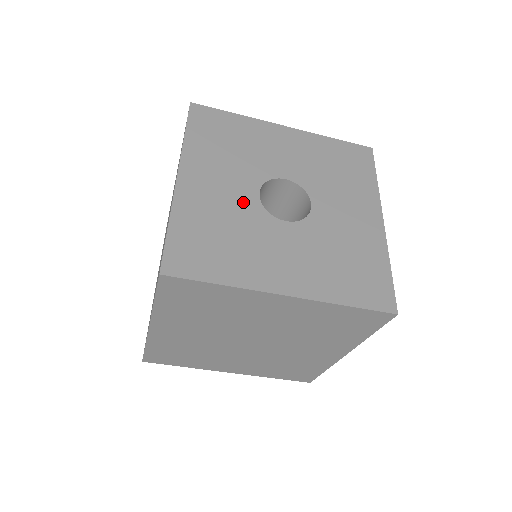
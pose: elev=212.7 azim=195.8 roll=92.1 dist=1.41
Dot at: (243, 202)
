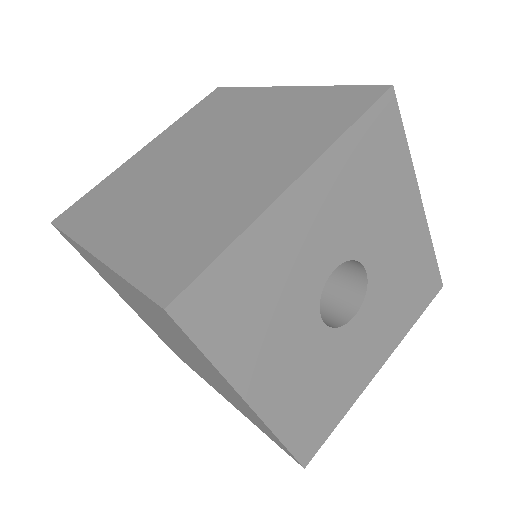
Dot at: (314, 270)
